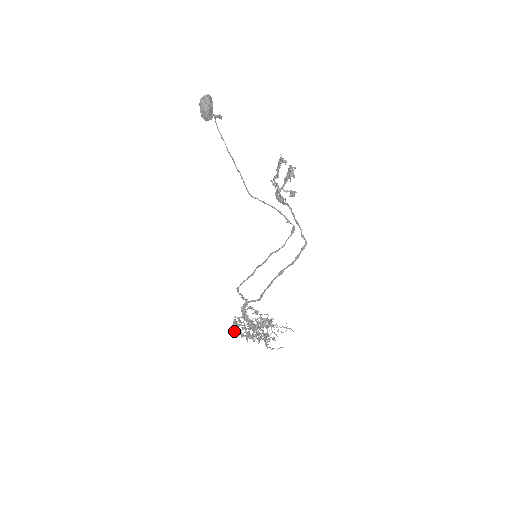
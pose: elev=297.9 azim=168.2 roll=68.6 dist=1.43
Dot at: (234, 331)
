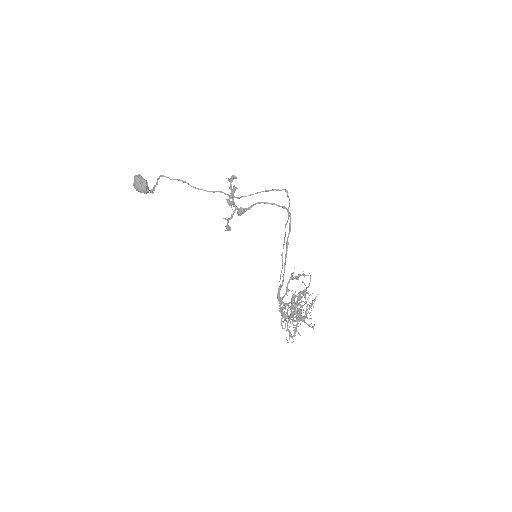
Dot at: (292, 311)
